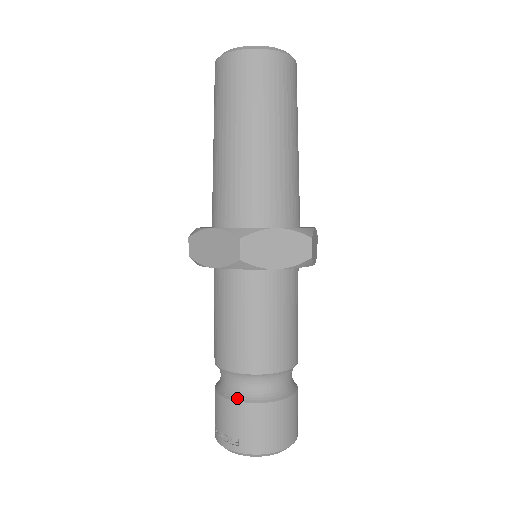
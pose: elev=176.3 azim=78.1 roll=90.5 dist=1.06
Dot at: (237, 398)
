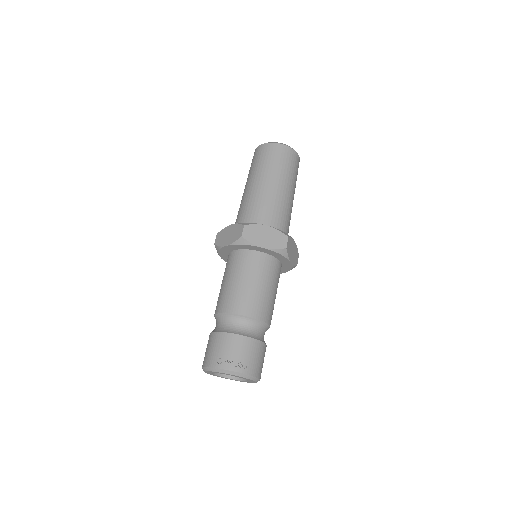
Dot at: (251, 336)
